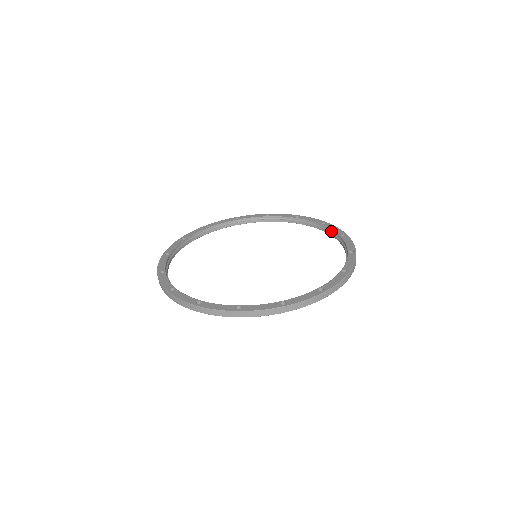
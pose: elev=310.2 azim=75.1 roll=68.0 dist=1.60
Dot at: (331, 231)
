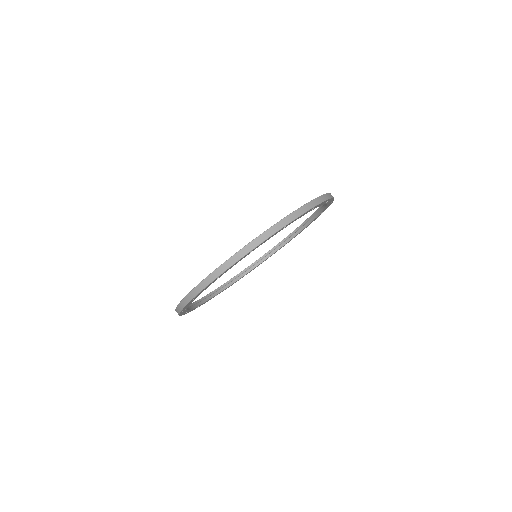
Dot at: (310, 218)
